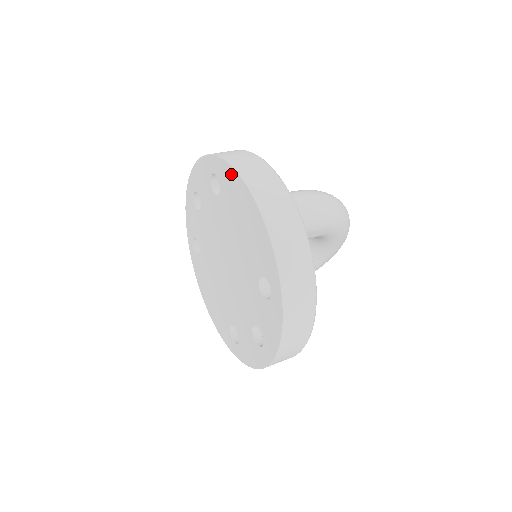
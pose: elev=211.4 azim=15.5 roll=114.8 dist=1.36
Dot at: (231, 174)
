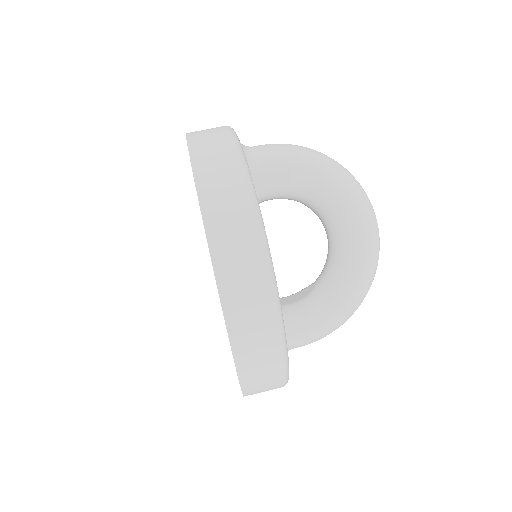
Dot at: occluded
